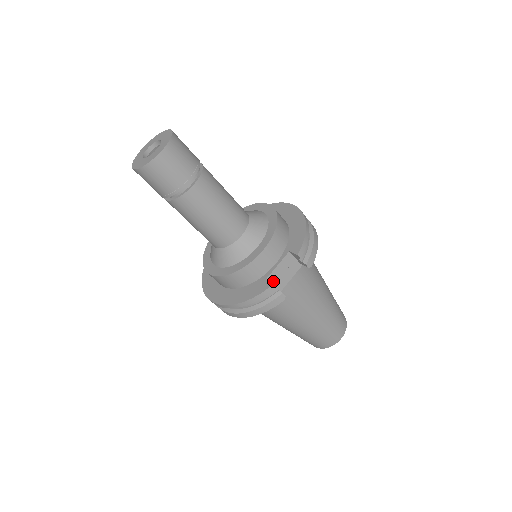
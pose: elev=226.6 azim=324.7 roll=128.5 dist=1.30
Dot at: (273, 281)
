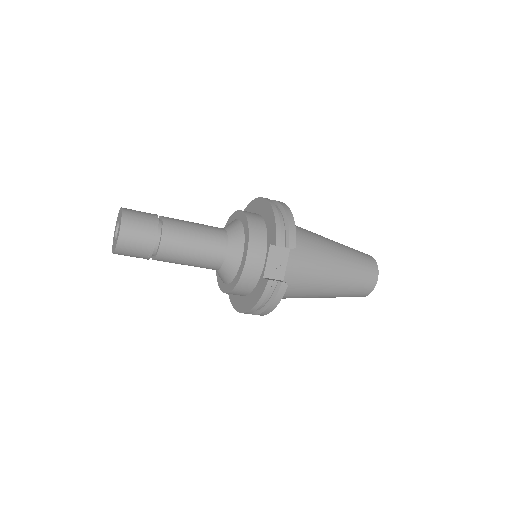
Dot at: (271, 275)
